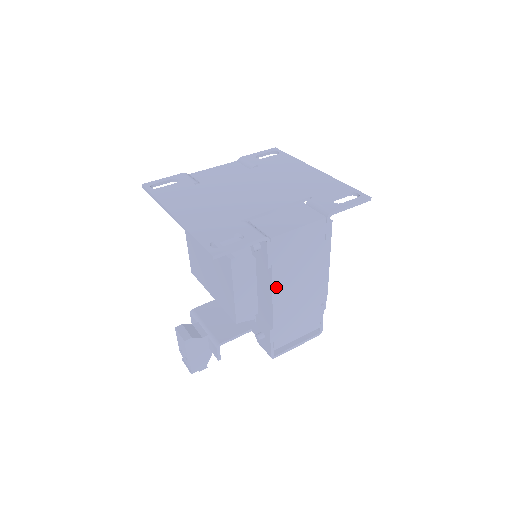
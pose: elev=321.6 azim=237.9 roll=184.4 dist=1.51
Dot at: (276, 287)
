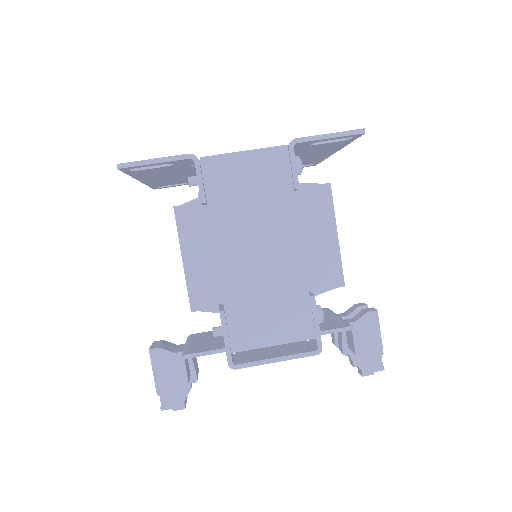
Dot at: (219, 237)
